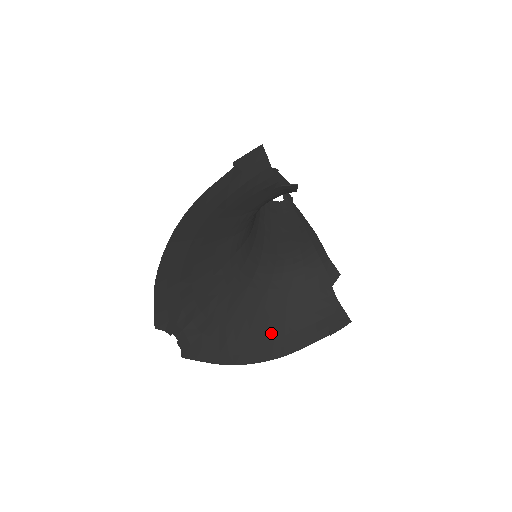
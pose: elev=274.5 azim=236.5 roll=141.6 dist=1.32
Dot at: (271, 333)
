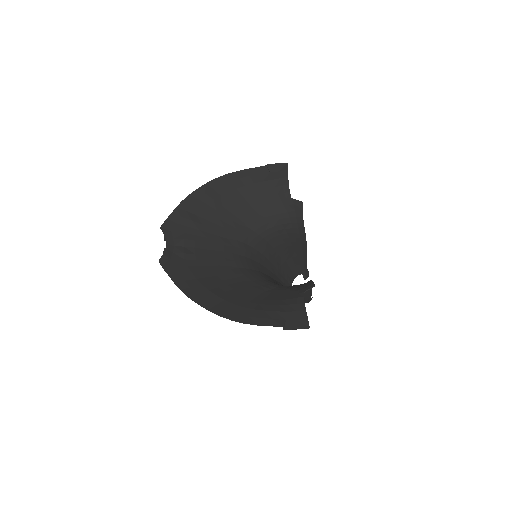
Dot at: (233, 300)
